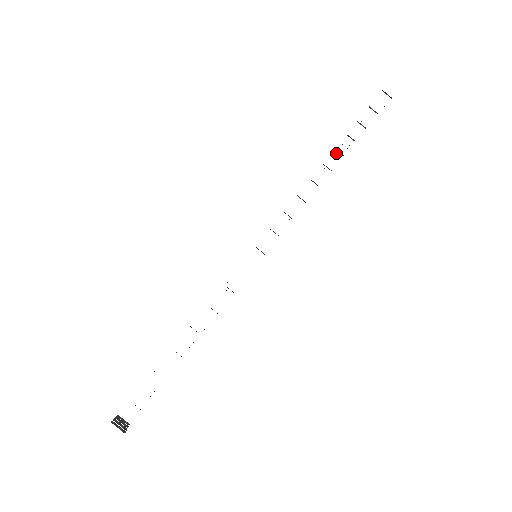
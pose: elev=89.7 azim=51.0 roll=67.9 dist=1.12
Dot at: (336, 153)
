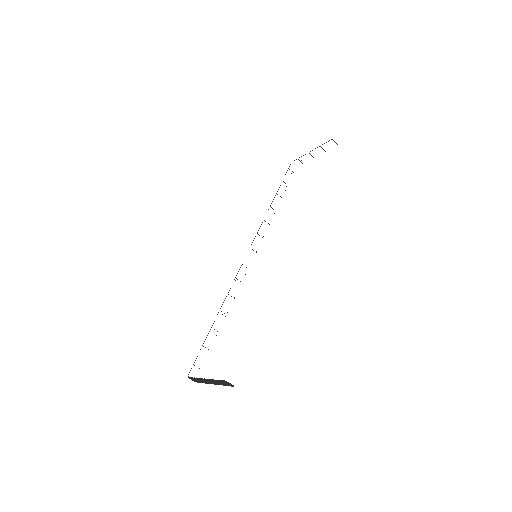
Dot at: occluded
